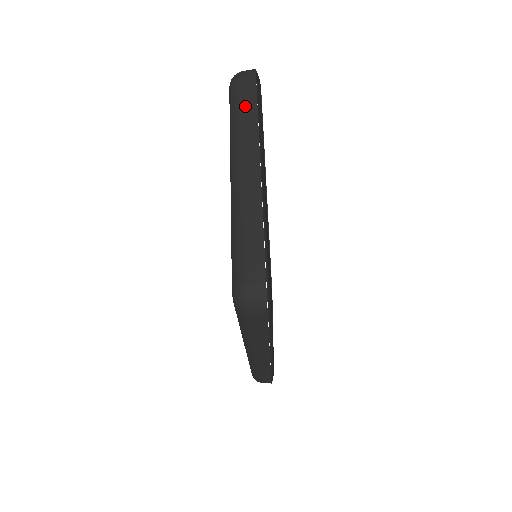
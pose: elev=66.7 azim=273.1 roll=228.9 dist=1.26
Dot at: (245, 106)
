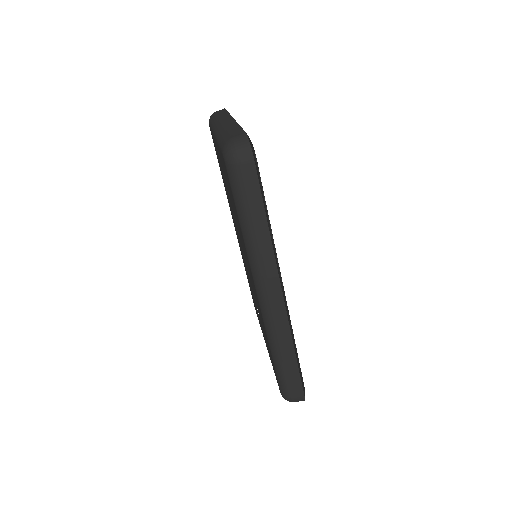
Dot at: (219, 114)
